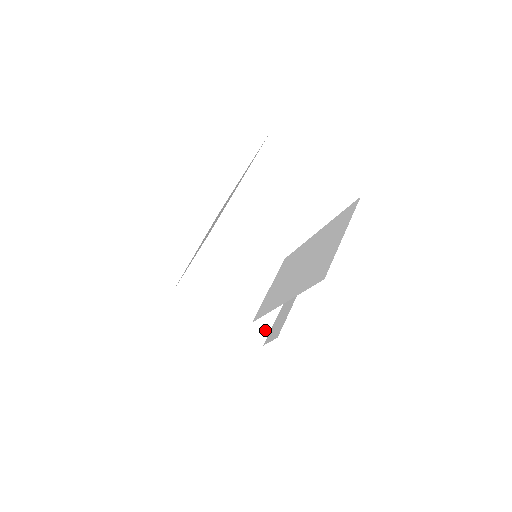
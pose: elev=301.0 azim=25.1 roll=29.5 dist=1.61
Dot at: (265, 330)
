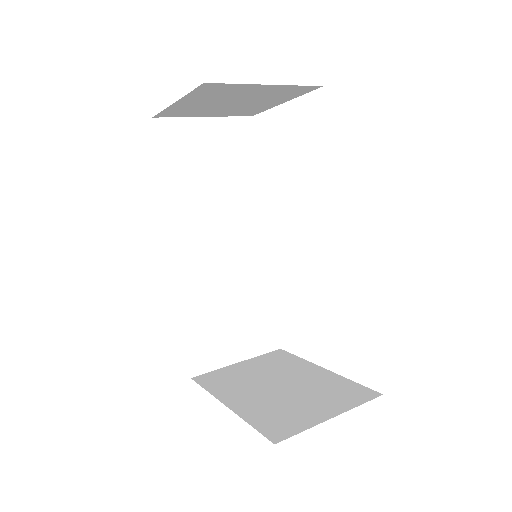
Dot at: (293, 429)
